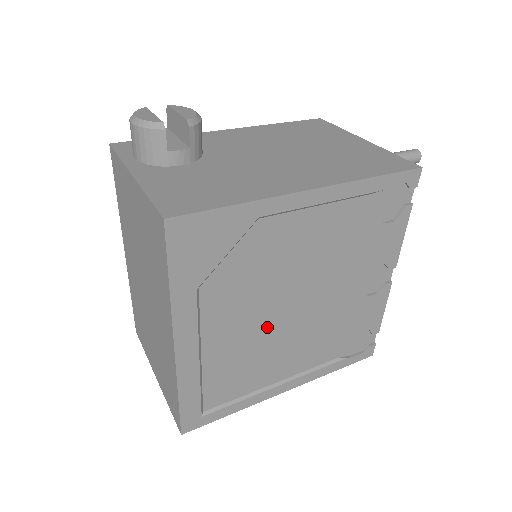
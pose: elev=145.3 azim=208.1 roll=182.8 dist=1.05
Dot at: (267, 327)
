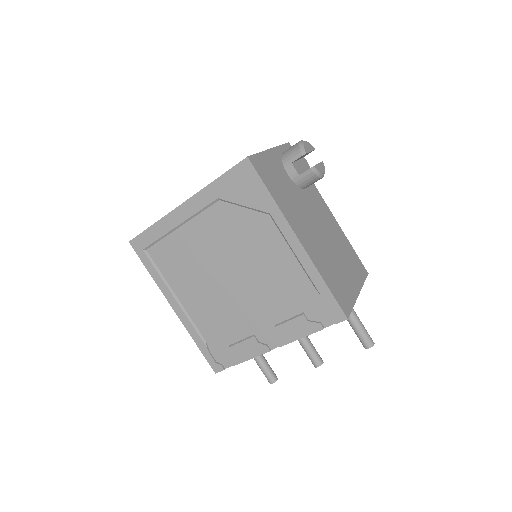
Dot at: (210, 264)
